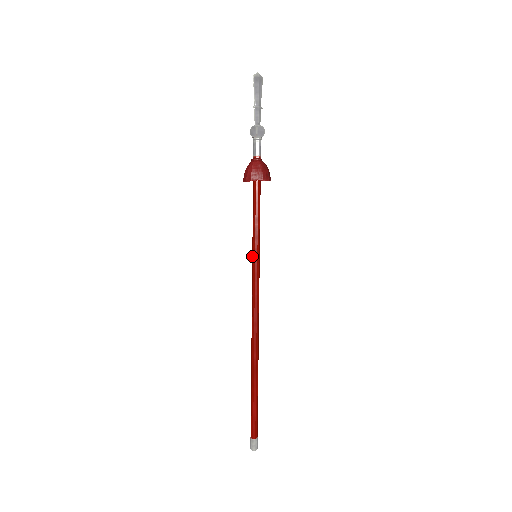
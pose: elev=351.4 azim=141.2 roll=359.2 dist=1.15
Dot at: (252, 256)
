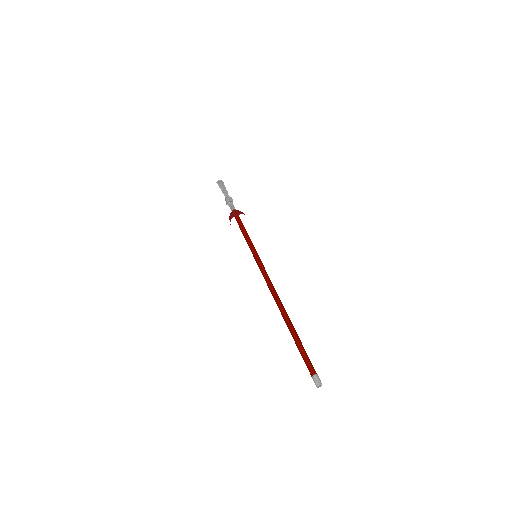
Dot at: (254, 257)
